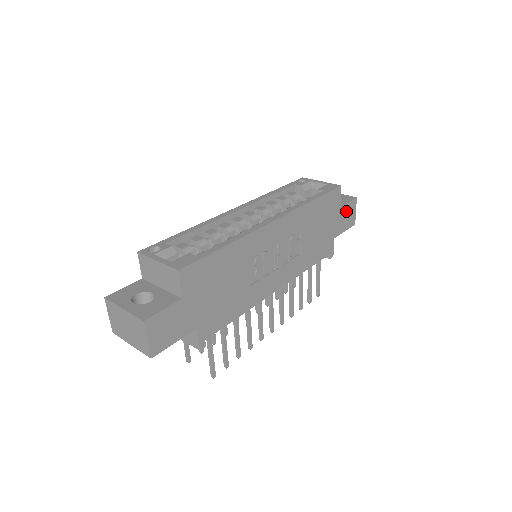
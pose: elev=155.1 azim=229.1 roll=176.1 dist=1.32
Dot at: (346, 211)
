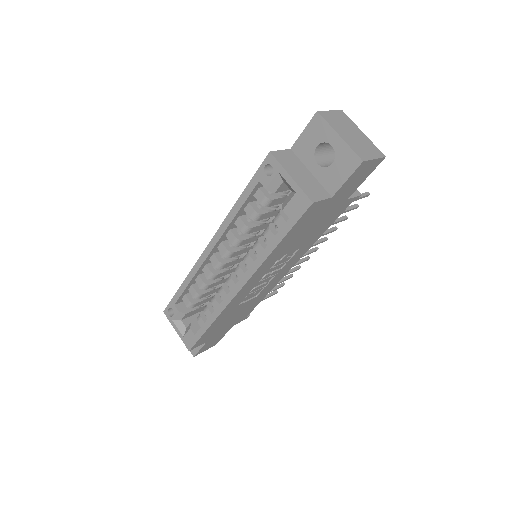
Dot at: (350, 182)
